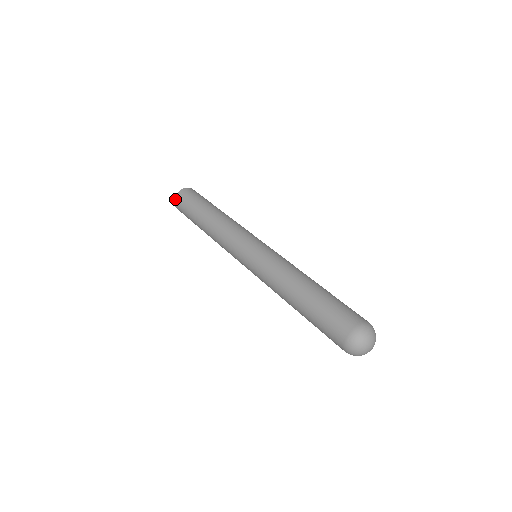
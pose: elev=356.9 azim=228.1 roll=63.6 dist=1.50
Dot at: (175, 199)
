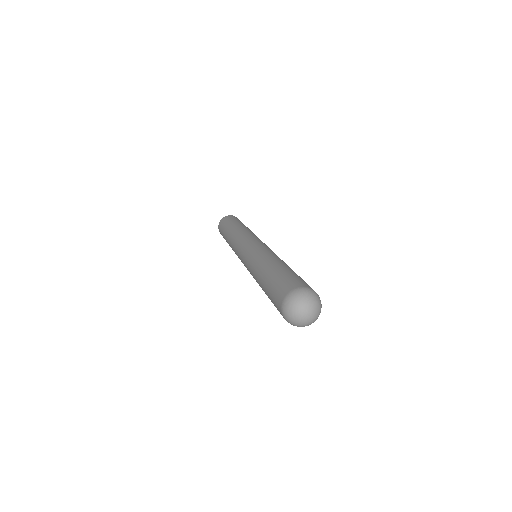
Dot at: (218, 227)
